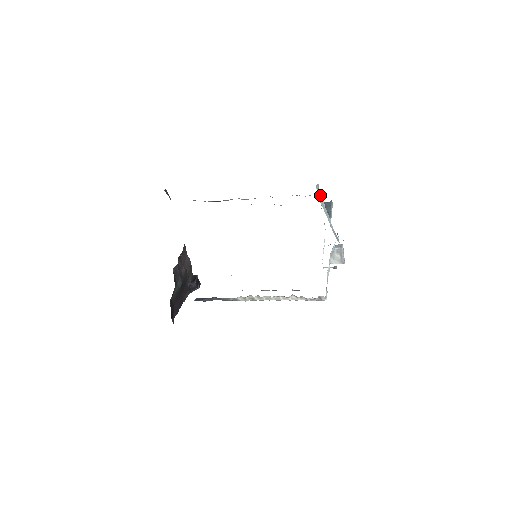
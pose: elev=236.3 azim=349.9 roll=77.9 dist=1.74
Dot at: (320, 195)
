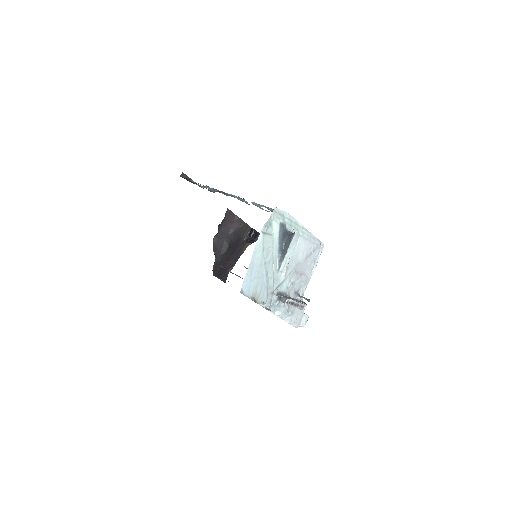
Dot at: (270, 235)
